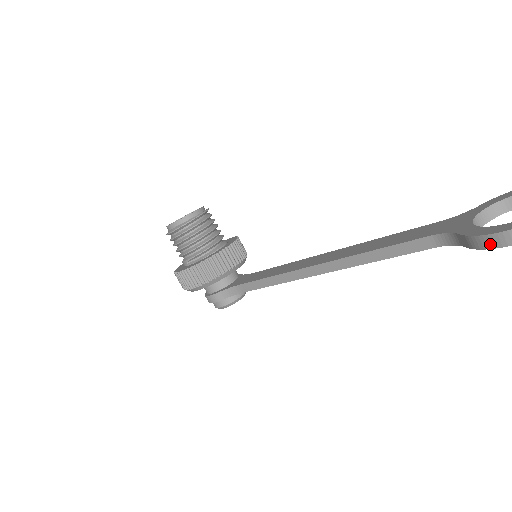
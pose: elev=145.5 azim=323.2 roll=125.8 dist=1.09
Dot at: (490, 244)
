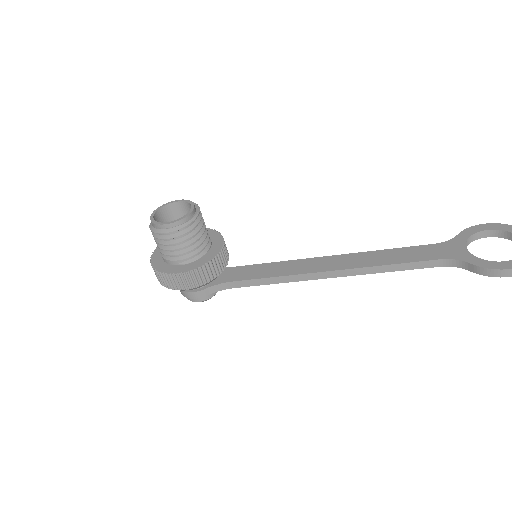
Dot at: (497, 275)
